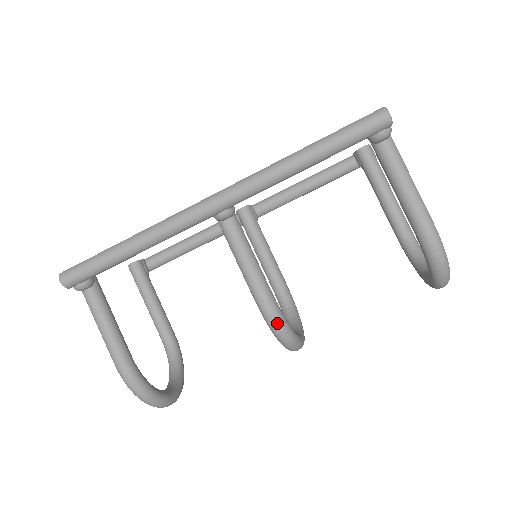
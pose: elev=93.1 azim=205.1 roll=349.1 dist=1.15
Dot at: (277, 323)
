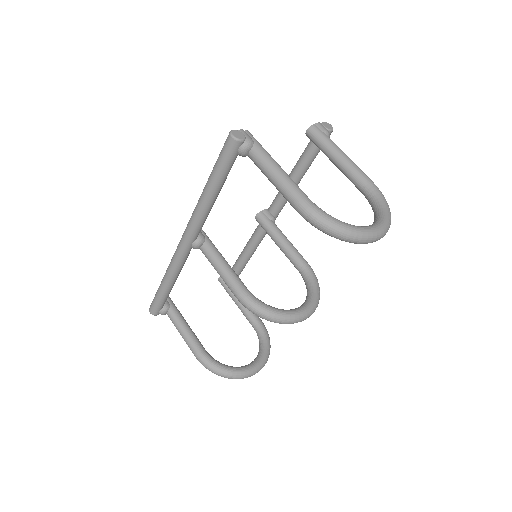
Dot at: (253, 310)
